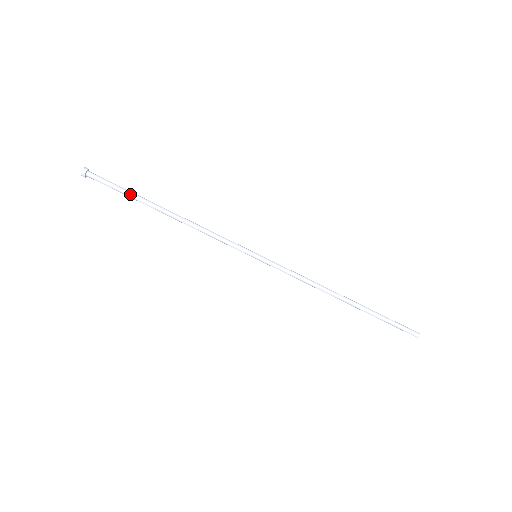
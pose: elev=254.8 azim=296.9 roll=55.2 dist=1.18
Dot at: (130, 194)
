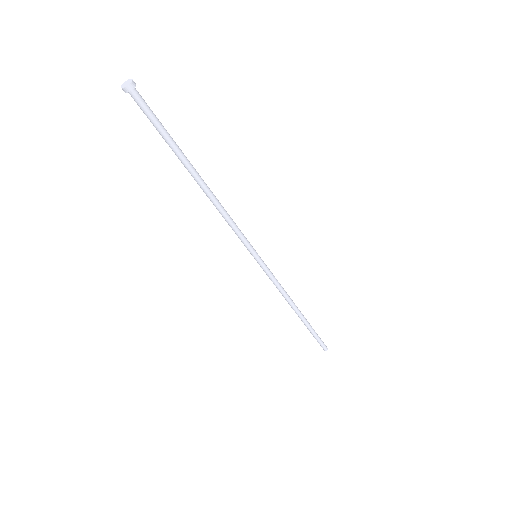
Dot at: (173, 142)
